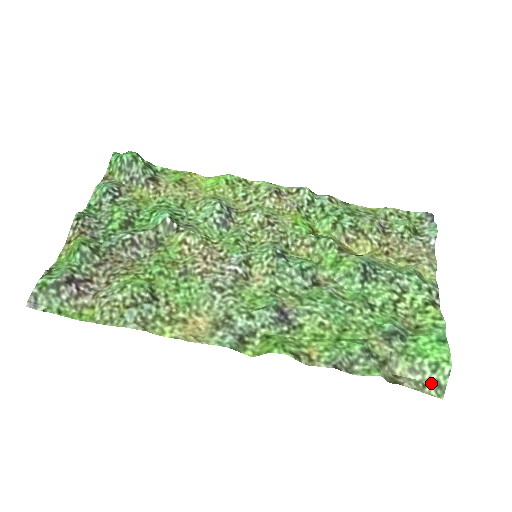
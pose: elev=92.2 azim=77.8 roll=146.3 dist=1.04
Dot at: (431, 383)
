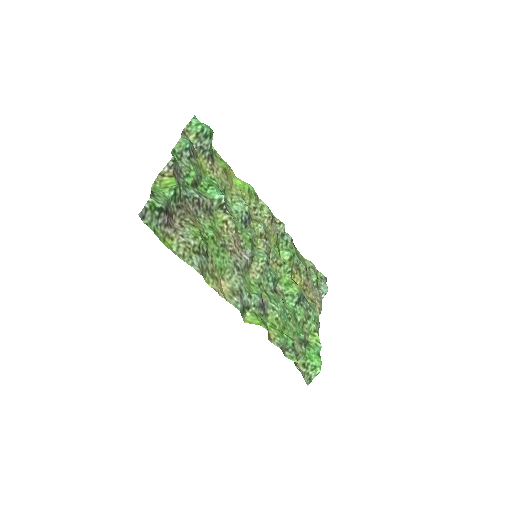
Dot at: (307, 375)
